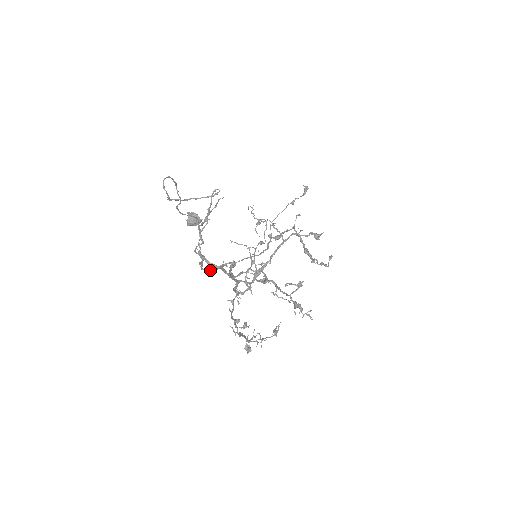
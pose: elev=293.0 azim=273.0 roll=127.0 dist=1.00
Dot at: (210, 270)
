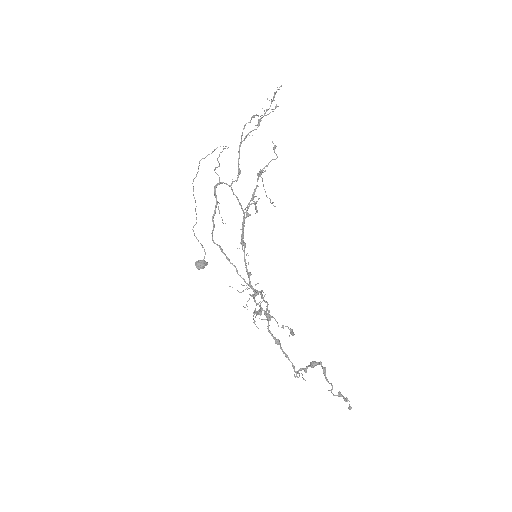
Dot at: (219, 246)
